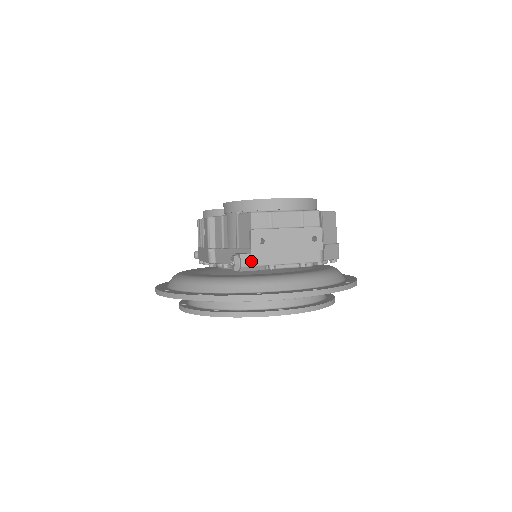
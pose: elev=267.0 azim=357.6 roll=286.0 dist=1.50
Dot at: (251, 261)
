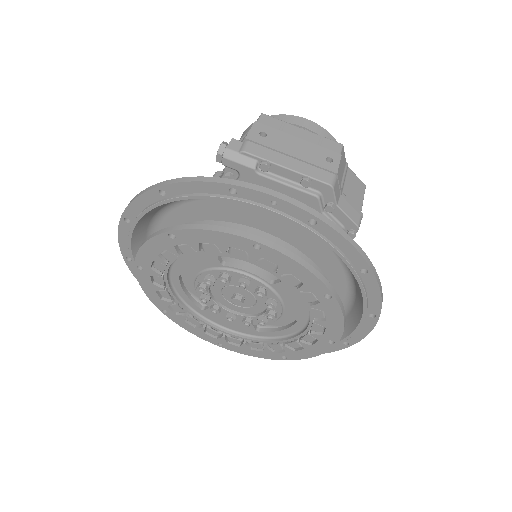
Dot at: (241, 147)
